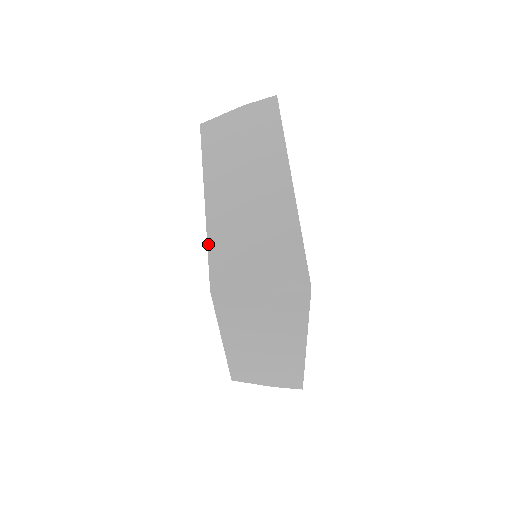
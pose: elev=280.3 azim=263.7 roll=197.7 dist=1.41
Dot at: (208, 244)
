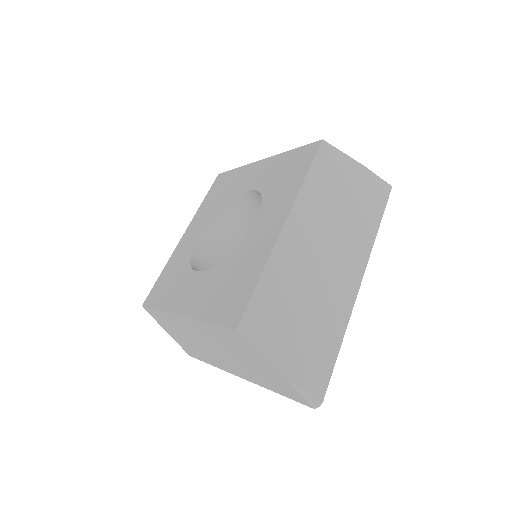
Dot at: (158, 311)
